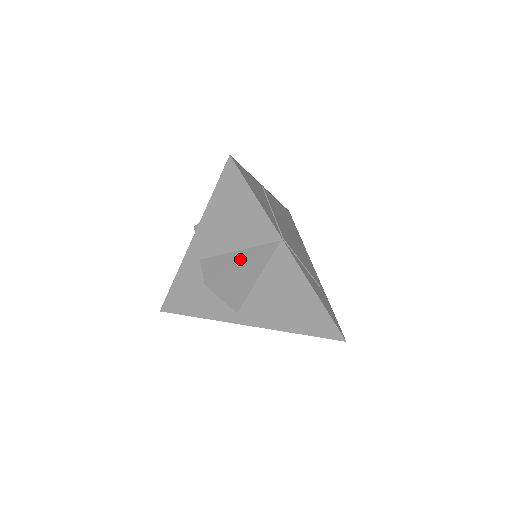
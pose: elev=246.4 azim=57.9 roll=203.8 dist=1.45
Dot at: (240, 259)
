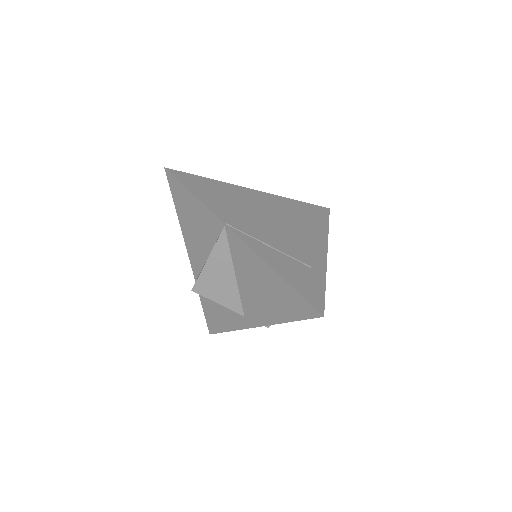
Dot at: (208, 257)
